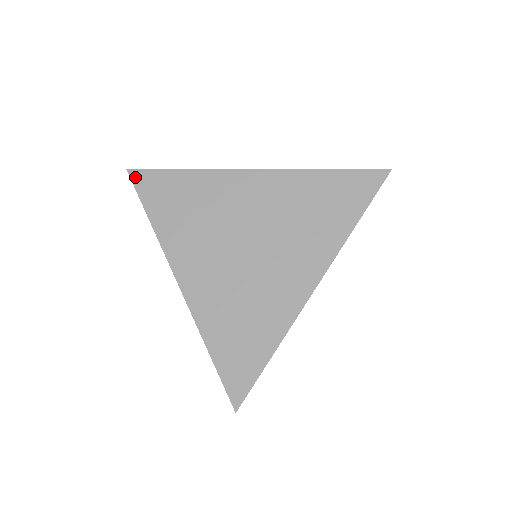
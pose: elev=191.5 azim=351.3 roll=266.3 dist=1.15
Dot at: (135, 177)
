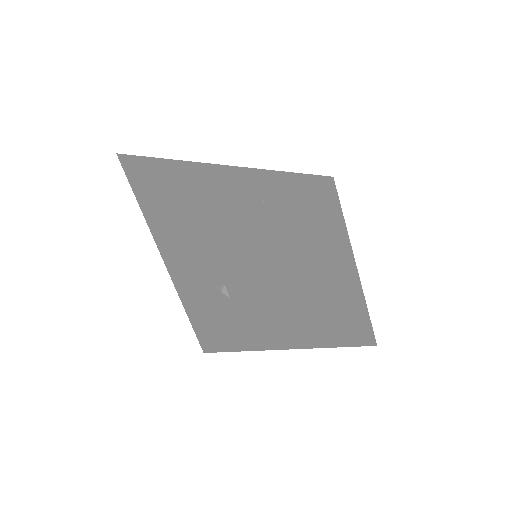
Dot at: (132, 160)
